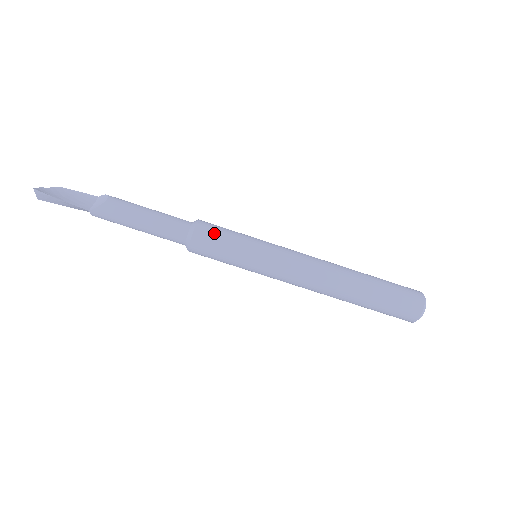
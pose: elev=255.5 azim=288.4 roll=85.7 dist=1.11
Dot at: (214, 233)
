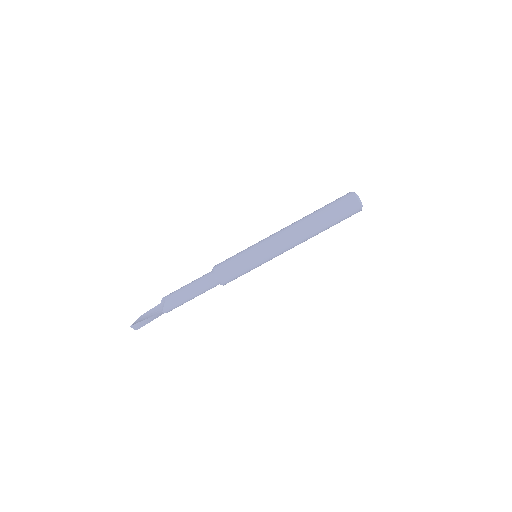
Dot at: (225, 265)
